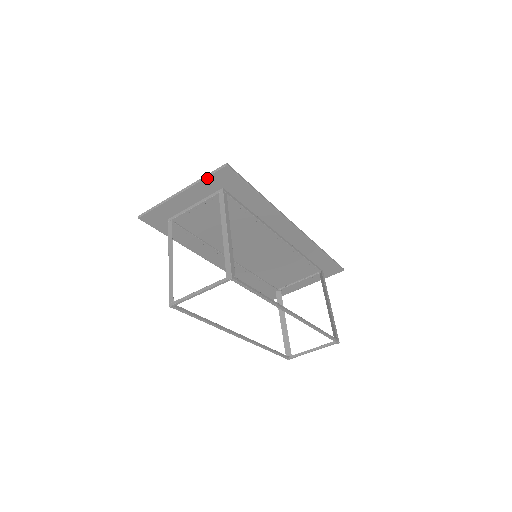
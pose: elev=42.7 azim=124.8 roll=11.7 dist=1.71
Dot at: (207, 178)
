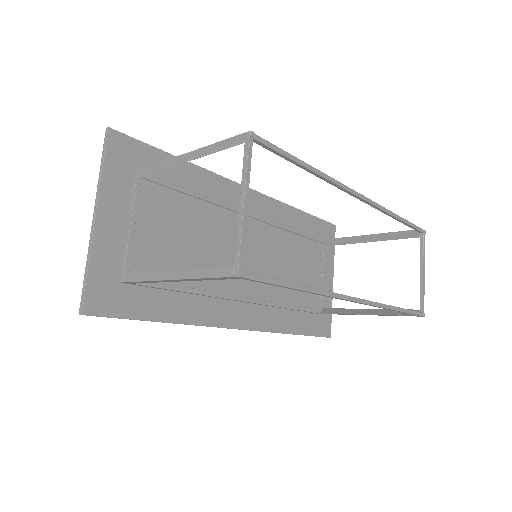
Dot at: (105, 166)
